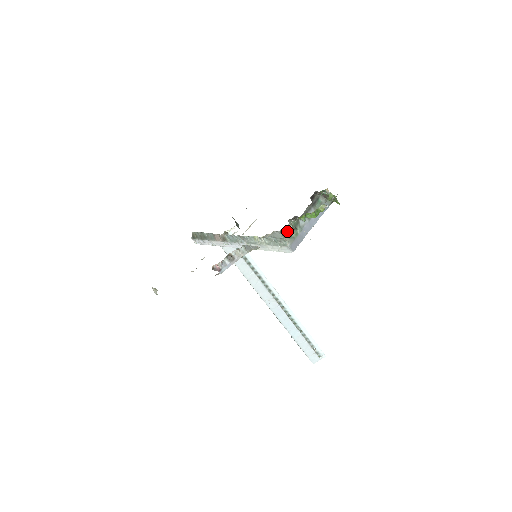
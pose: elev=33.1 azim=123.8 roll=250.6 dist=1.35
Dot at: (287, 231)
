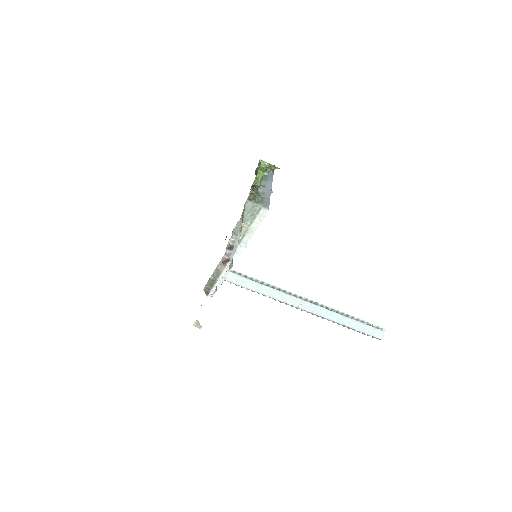
Dot at: (253, 197)
